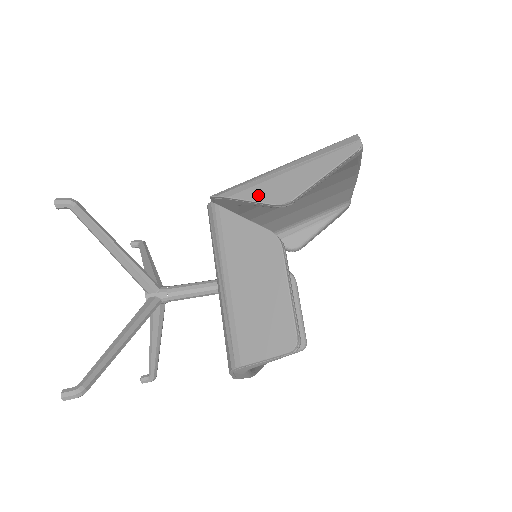
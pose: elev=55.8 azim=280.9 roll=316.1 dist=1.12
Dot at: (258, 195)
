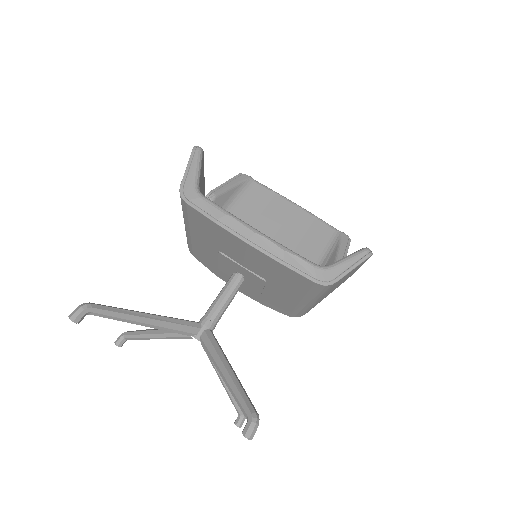
Dot at: occluded
